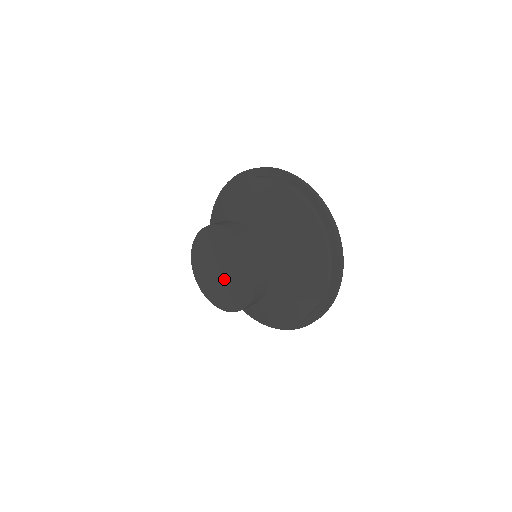
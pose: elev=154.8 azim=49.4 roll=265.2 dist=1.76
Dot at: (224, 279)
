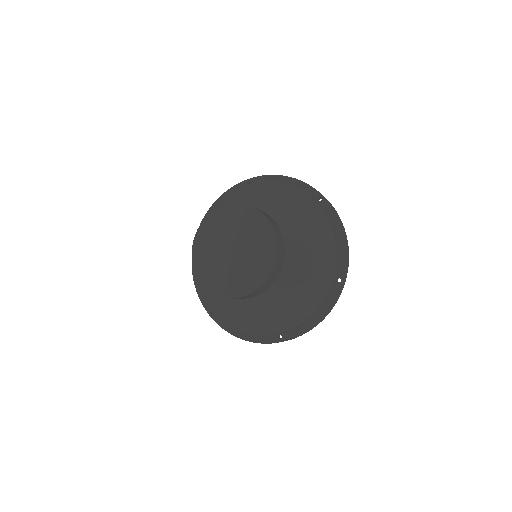
Dot at: (228, 260)
